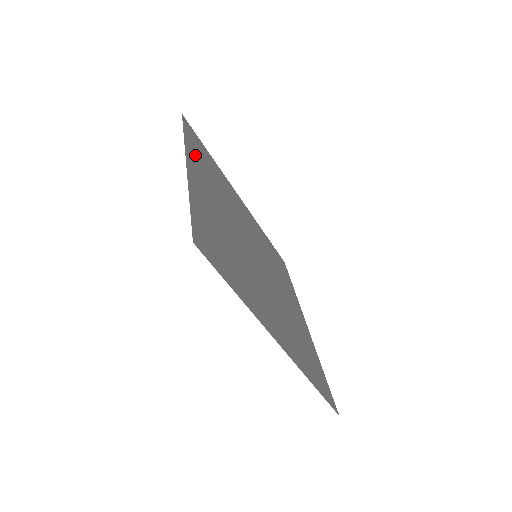
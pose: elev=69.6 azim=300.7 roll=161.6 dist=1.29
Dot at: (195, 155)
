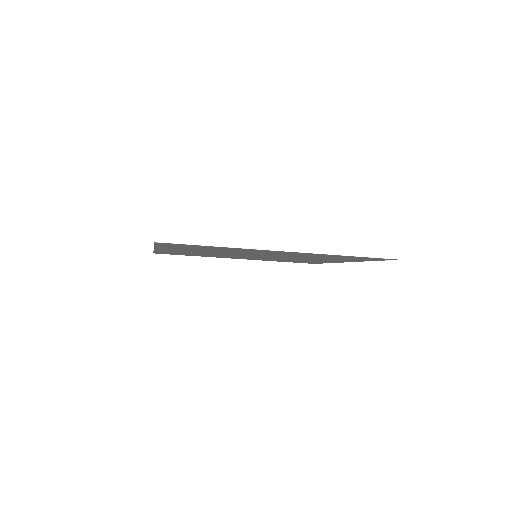
Dot at: occluded
